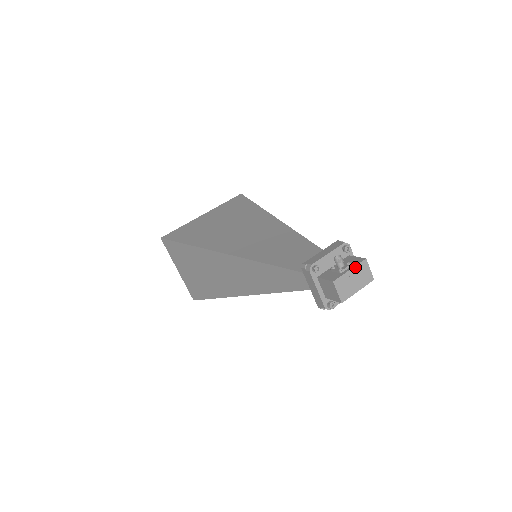
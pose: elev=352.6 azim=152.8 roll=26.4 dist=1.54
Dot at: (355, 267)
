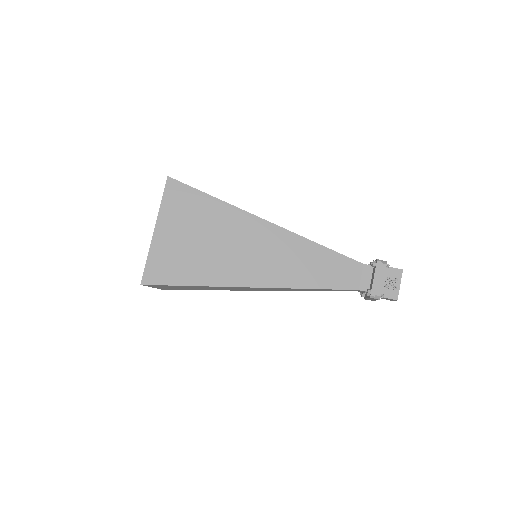
Dot at: occluded
